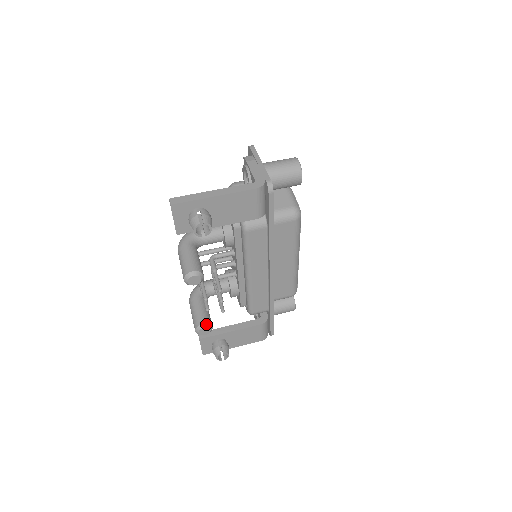
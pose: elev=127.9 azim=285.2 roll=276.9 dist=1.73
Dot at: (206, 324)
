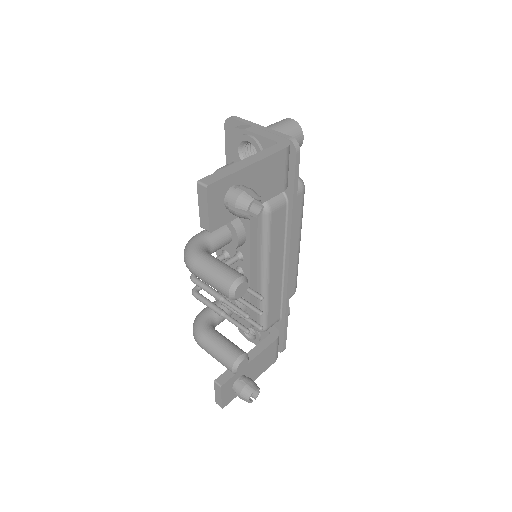
Dot at: (243, 354)
